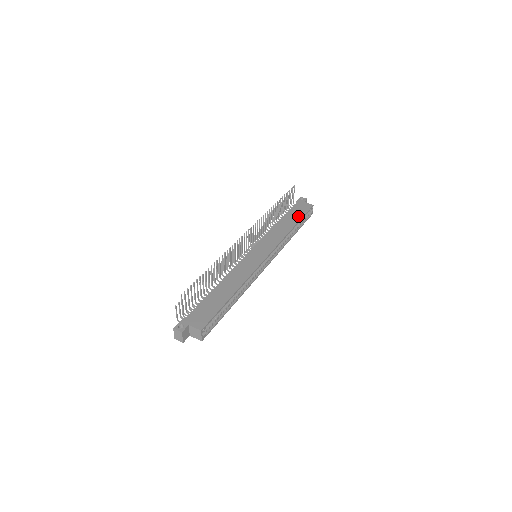
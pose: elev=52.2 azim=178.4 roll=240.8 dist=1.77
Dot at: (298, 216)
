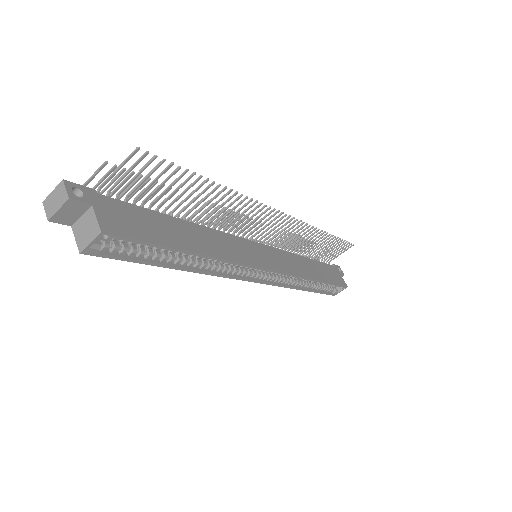
Dot at: (328, 277)
